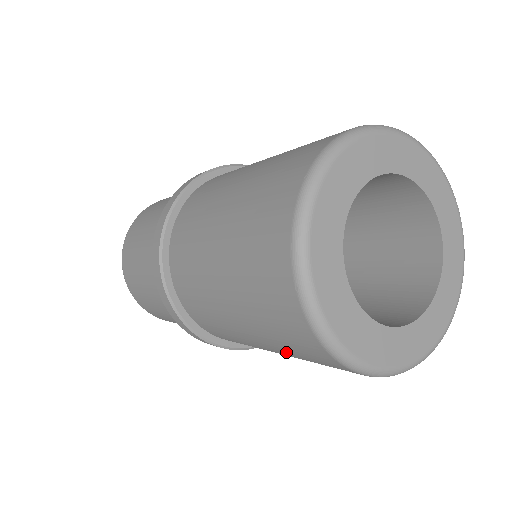
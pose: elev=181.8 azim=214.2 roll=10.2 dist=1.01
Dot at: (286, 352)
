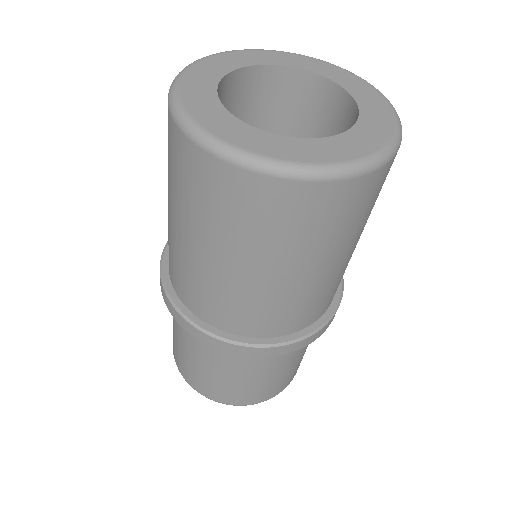
Dot at: (251, 243)
